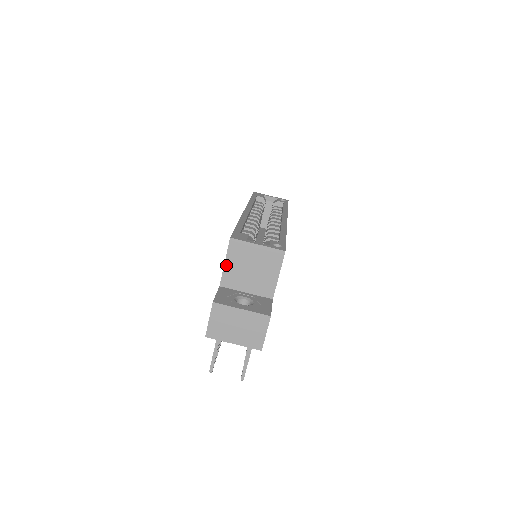
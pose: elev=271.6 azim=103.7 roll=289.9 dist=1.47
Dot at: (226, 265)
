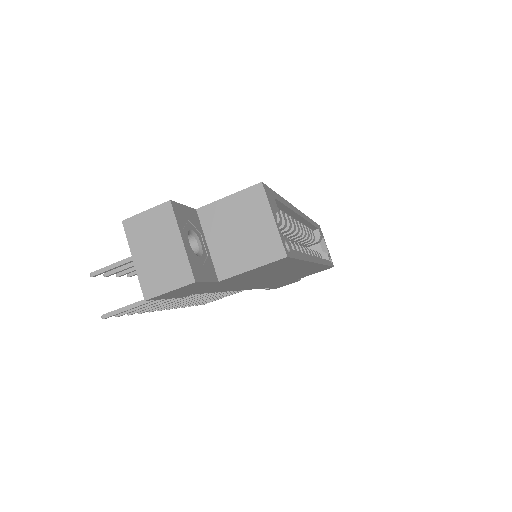
Dot at: (226, 199)
